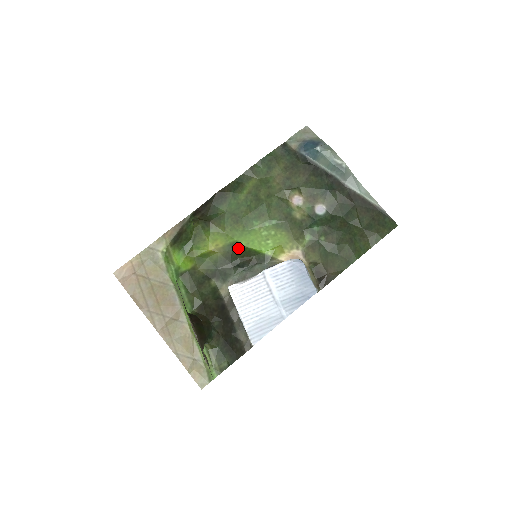
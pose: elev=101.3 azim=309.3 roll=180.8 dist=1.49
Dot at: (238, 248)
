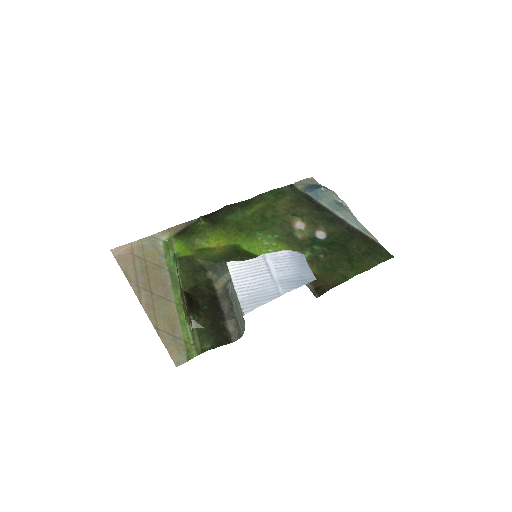
Dot at: (239, 250)
